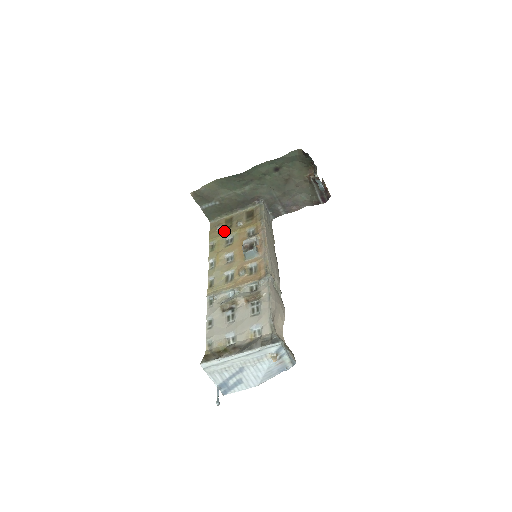
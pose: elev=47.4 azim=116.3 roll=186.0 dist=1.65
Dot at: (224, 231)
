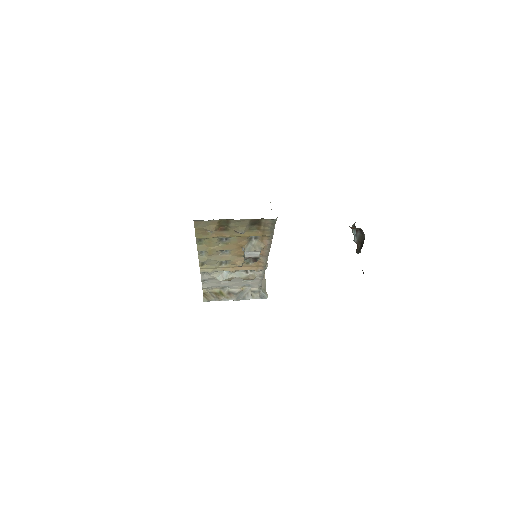
Dot at: (218, 233)
